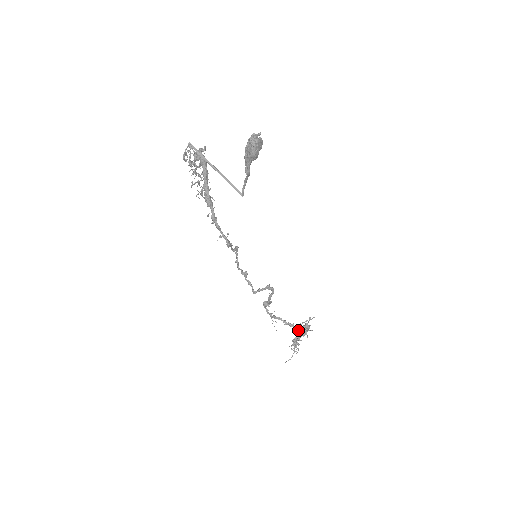
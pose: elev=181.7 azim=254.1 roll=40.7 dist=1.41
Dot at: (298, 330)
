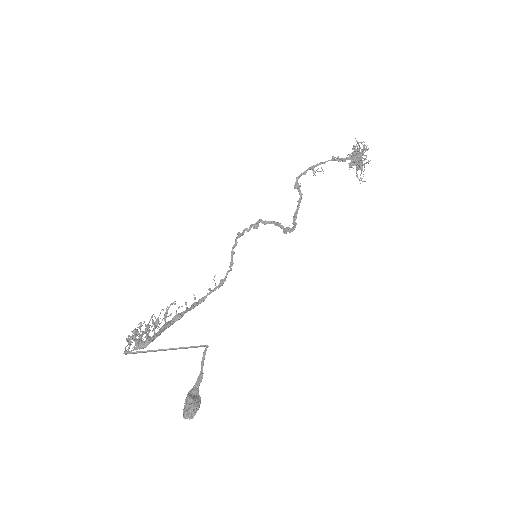
Dot at: (354, 157)
